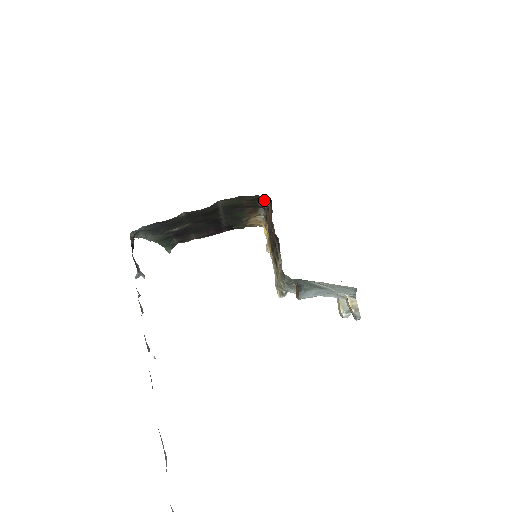
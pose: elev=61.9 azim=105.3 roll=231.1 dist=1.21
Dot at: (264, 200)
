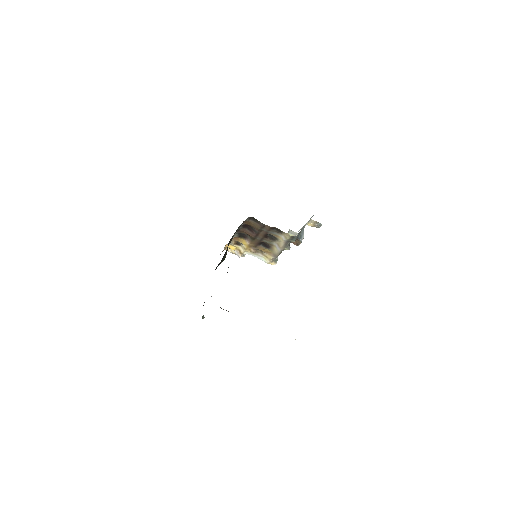
Dot at: occluded
